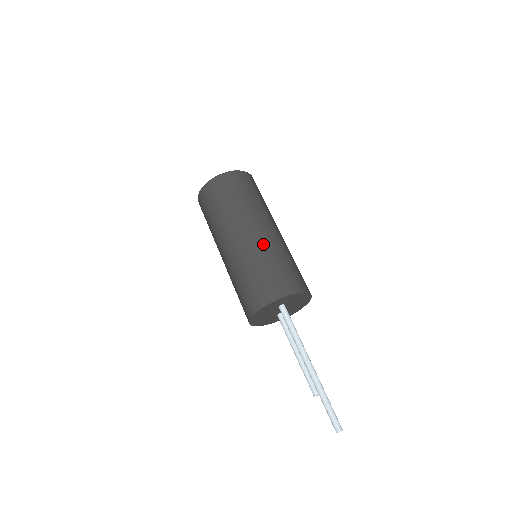
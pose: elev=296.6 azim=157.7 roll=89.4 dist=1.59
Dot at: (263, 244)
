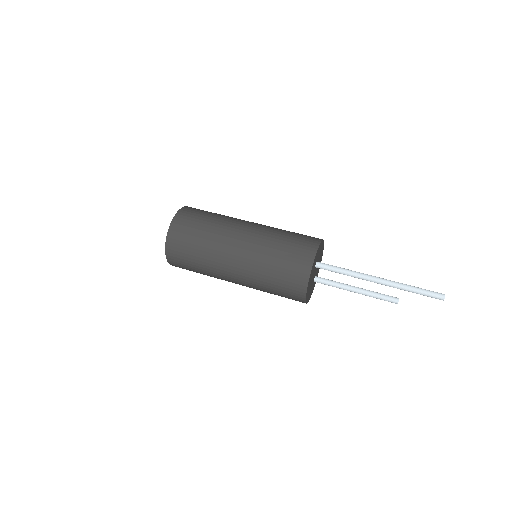
Dot at: (262, 233)
